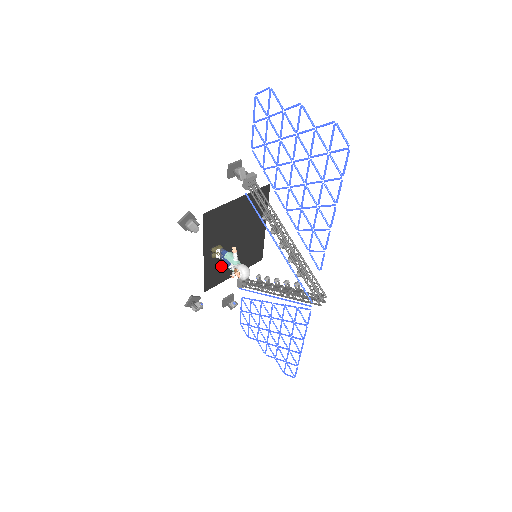
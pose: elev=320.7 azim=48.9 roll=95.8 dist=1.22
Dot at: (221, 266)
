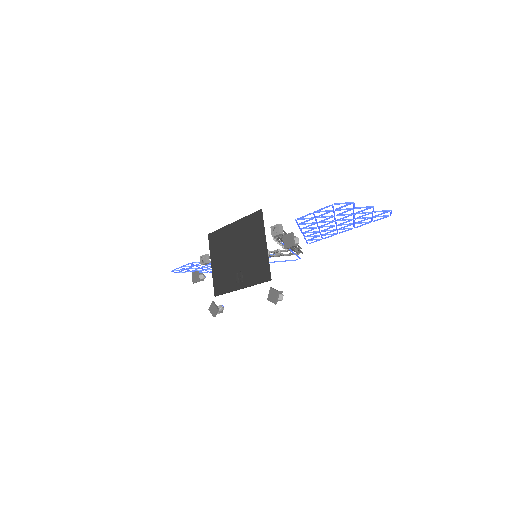
Dot at: (225, 276)
